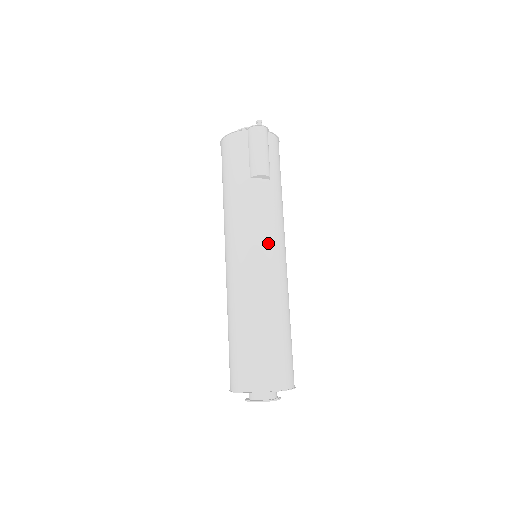
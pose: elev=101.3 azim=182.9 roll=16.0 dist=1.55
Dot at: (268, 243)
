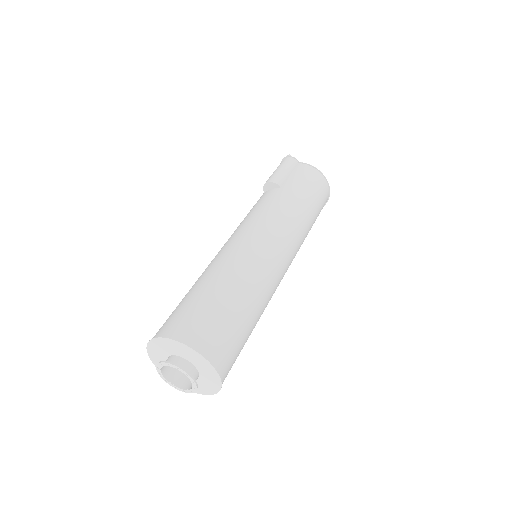
Dot at: (247, 226)
